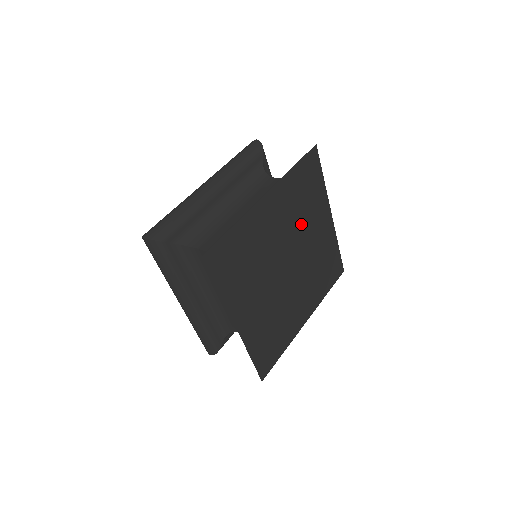
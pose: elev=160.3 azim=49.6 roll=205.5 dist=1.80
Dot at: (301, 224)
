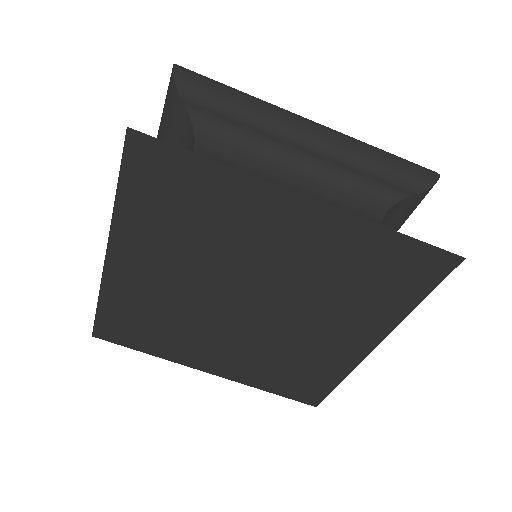
Dot at: (222, 250)
